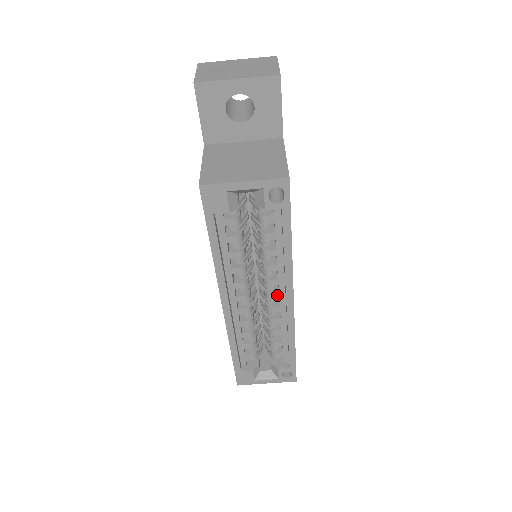
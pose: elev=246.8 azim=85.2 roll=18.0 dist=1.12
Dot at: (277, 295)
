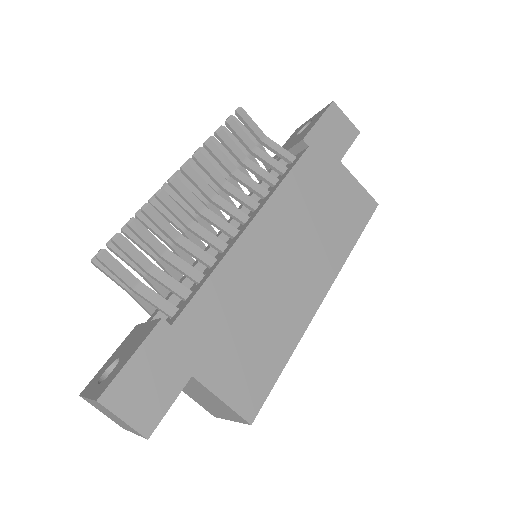
Dot at: occluded
